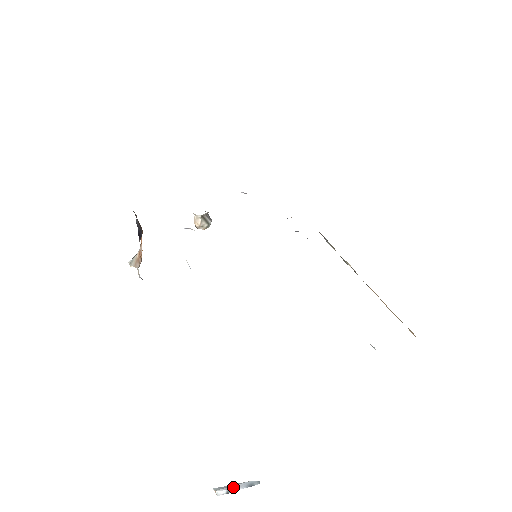
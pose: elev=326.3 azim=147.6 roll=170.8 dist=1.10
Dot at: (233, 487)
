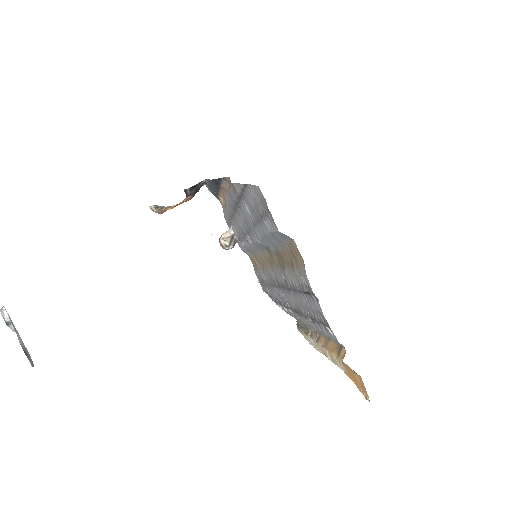
Dot at: occluded
